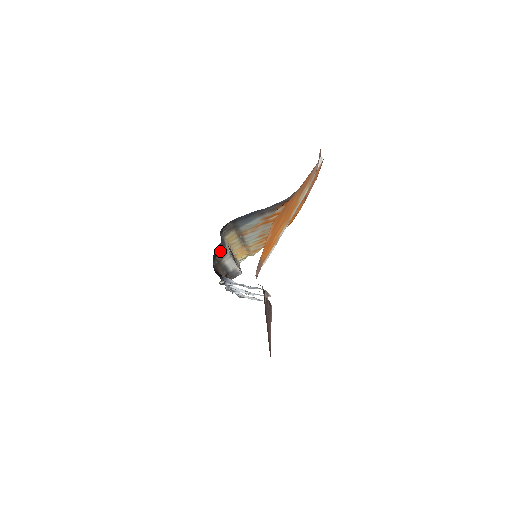
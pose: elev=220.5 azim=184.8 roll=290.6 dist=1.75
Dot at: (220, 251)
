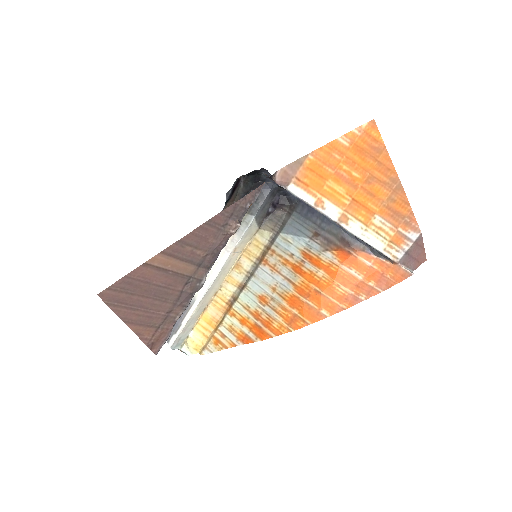
Dot at: (252, 205)
